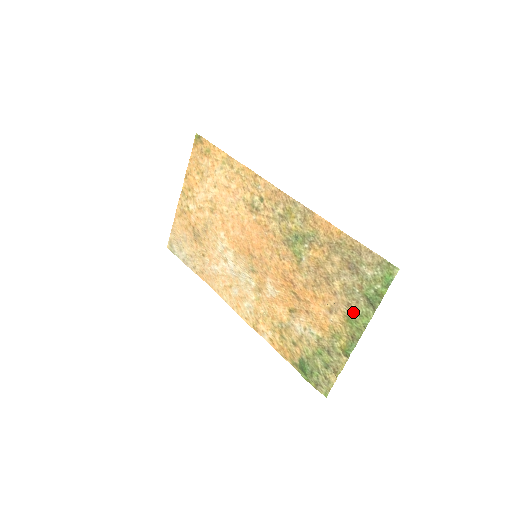
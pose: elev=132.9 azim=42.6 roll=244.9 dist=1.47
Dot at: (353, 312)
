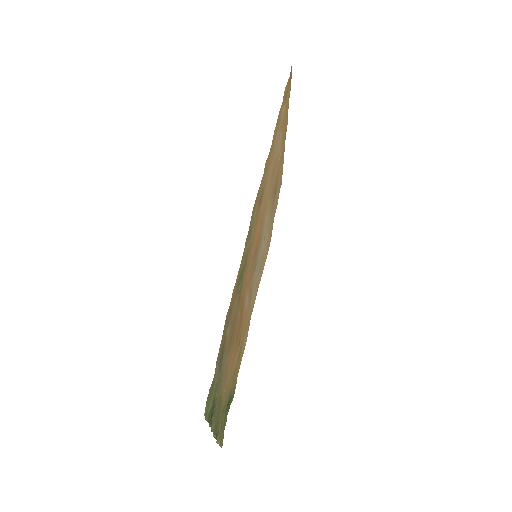
Dot at: (219, 403)
